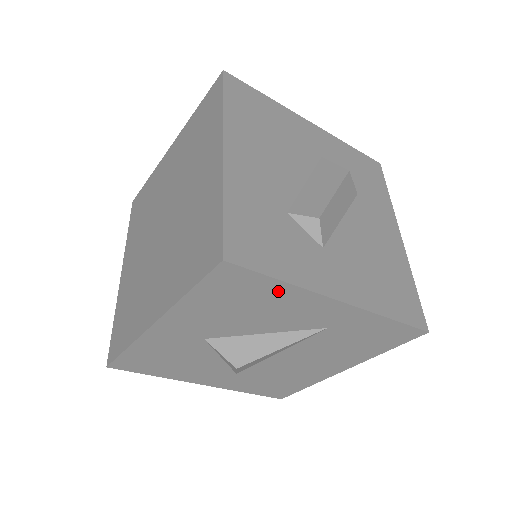
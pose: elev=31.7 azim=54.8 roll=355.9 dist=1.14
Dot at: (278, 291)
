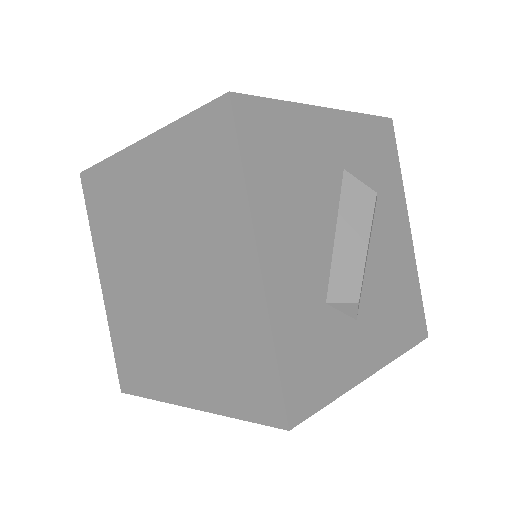
Dot at: occluded
